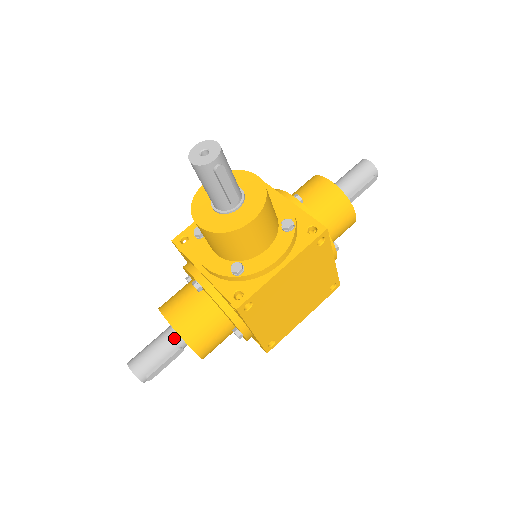
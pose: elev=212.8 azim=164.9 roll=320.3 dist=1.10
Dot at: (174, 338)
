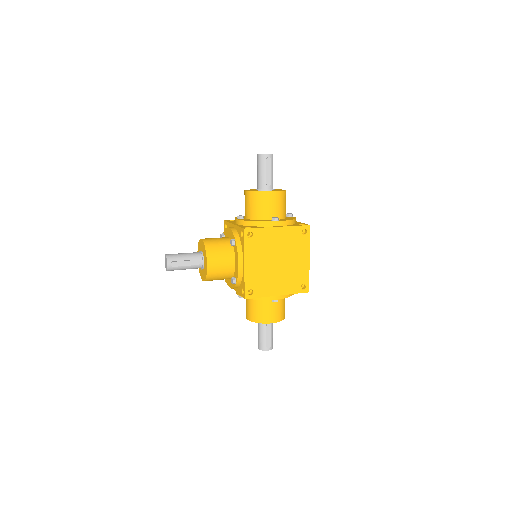
Dot at: occluded
